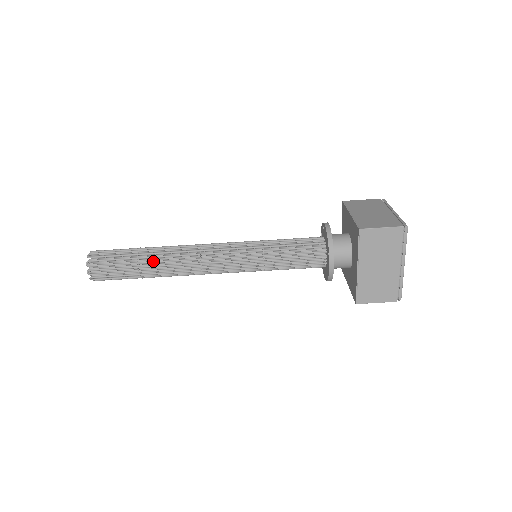
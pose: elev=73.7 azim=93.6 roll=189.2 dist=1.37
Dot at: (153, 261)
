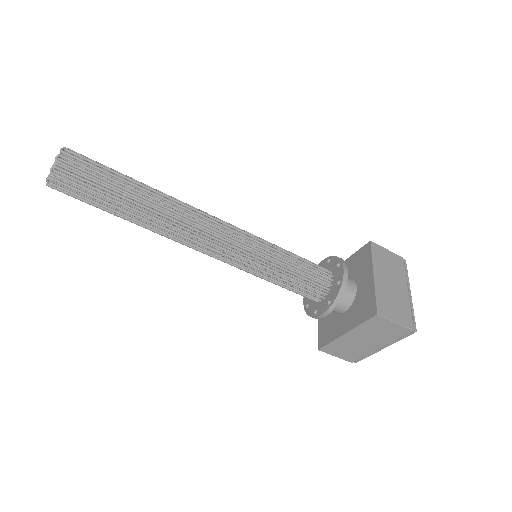
Dot at: (142, 212)
